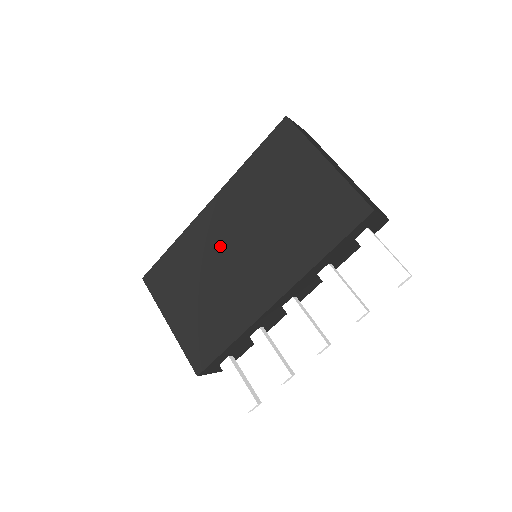
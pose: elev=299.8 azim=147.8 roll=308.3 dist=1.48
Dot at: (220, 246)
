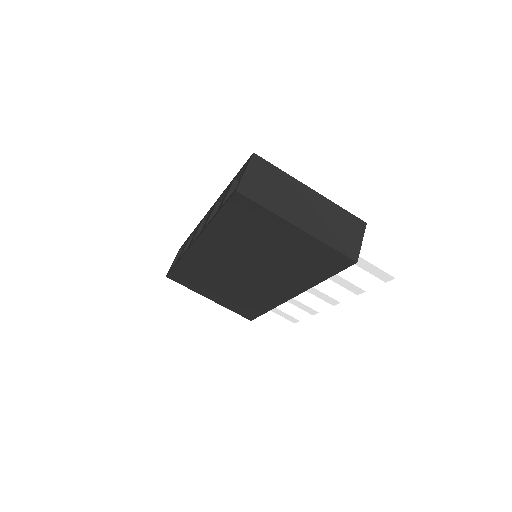
Dot at: (225, 268)
